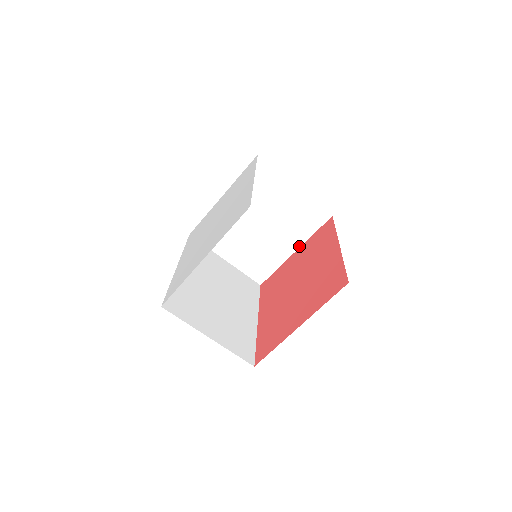
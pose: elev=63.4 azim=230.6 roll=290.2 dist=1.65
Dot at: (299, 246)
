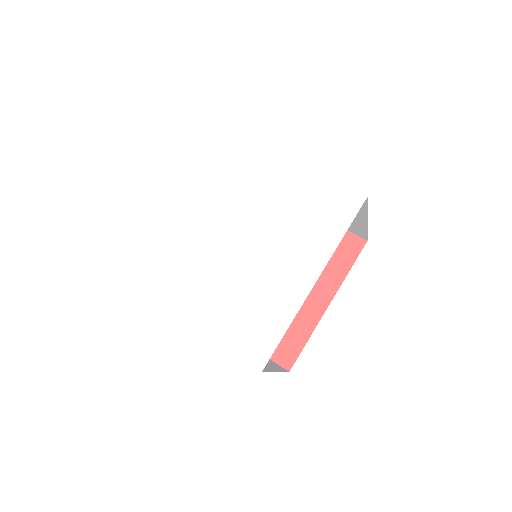
Dot at: occluded
